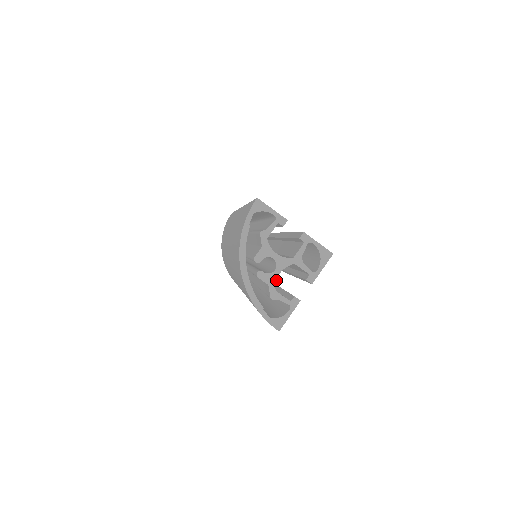
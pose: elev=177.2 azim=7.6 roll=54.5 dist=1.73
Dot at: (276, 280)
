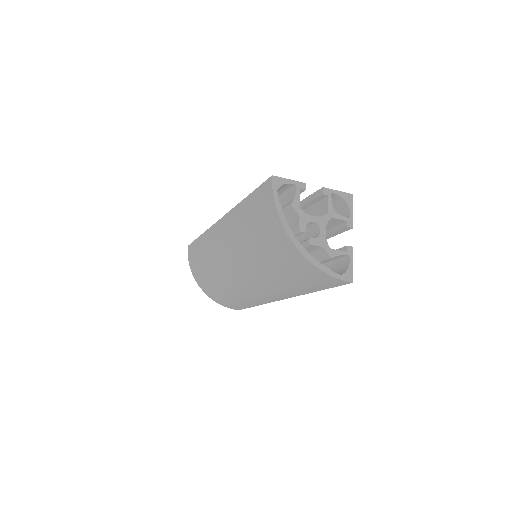
Dot at: (326, 239)
